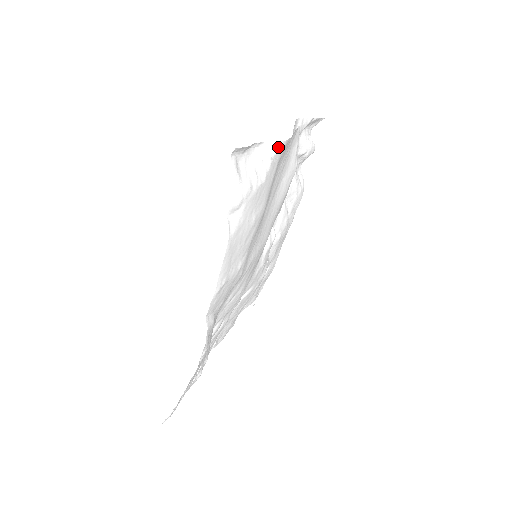
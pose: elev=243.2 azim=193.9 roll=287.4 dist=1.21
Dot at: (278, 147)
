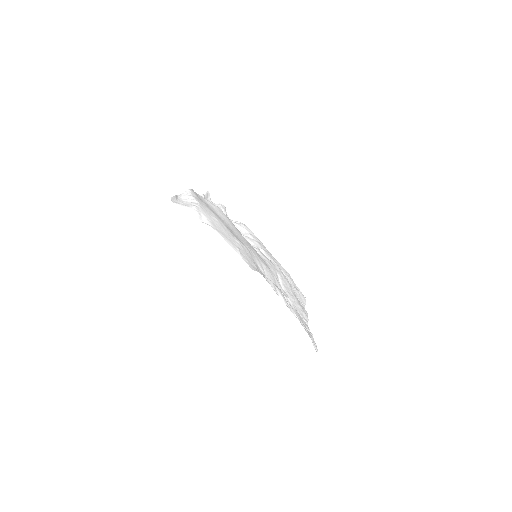
Dot at: (189, 192)
